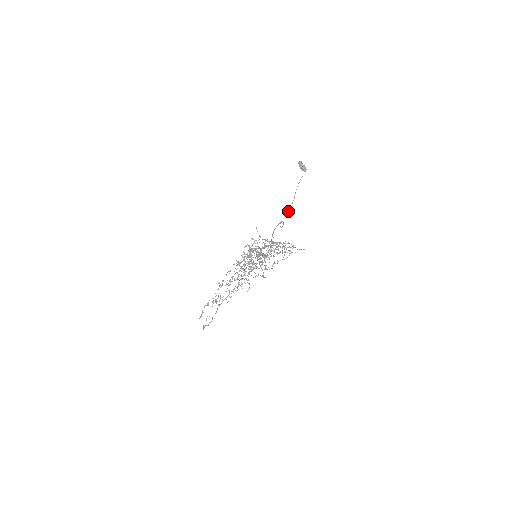
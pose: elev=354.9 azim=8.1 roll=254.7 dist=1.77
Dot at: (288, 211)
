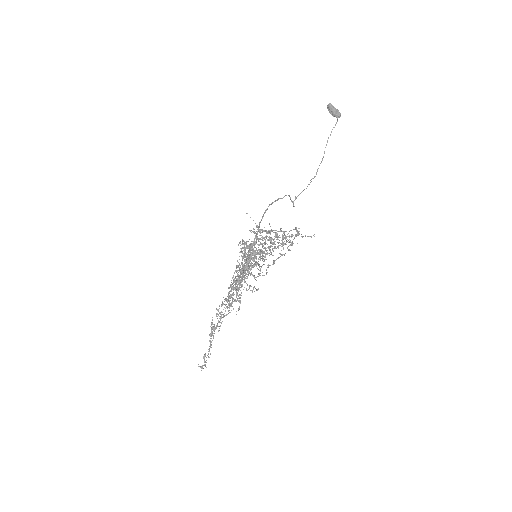
Dot at: (310, 180)
